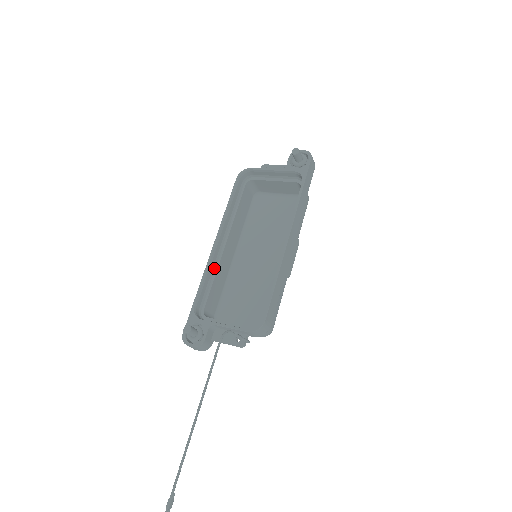
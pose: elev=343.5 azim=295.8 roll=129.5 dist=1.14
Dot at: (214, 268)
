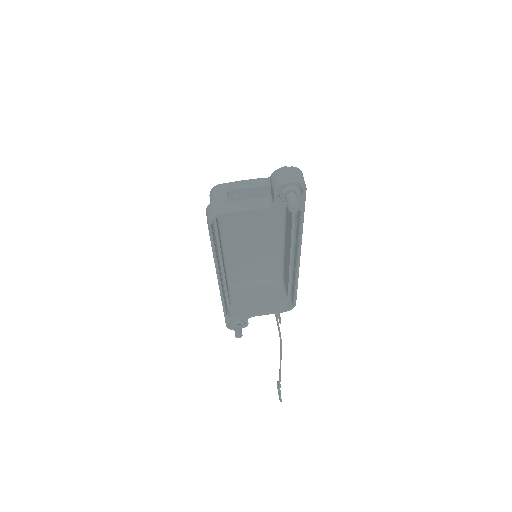
Dot at: (223, 284)
